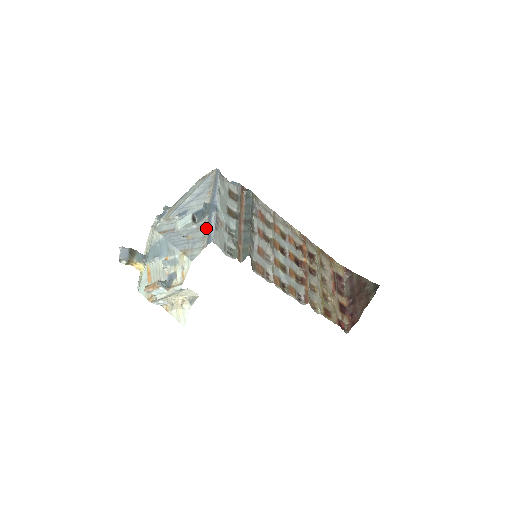
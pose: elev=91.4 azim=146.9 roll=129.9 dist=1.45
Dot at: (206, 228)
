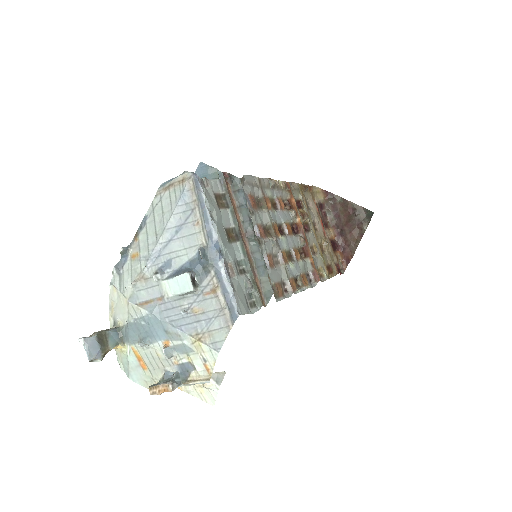
Dot at: (219, 293)
